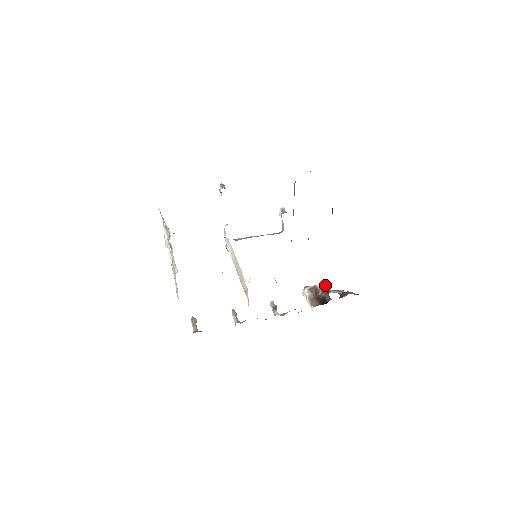
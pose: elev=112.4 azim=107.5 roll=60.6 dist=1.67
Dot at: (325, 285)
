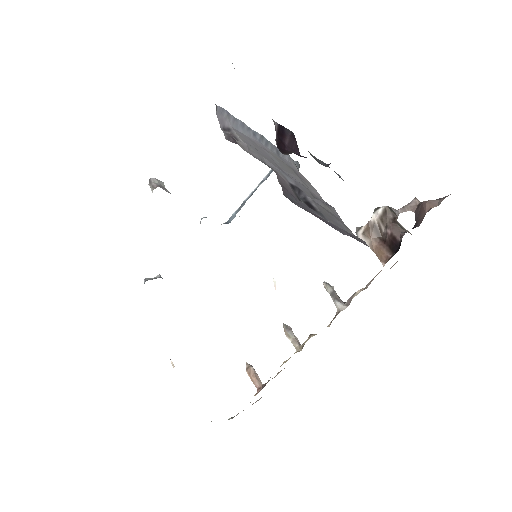
Dot at: (383, 210)
